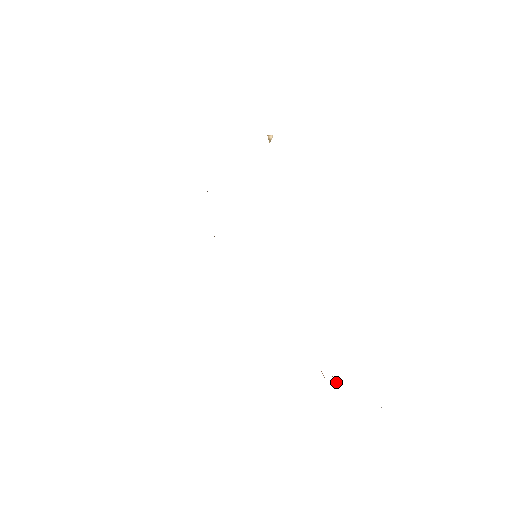
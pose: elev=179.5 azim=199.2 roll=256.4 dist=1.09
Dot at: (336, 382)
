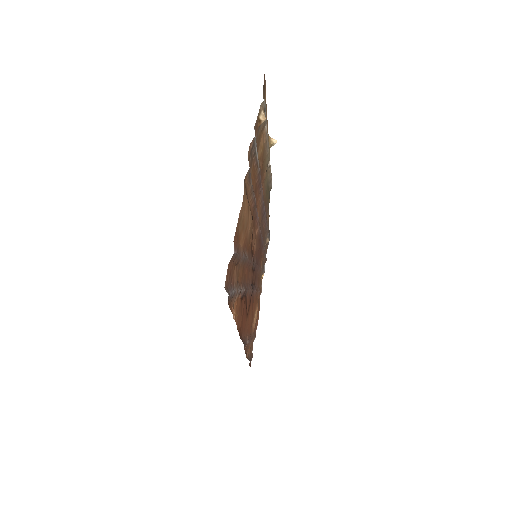
Dot at: (234, 313)
